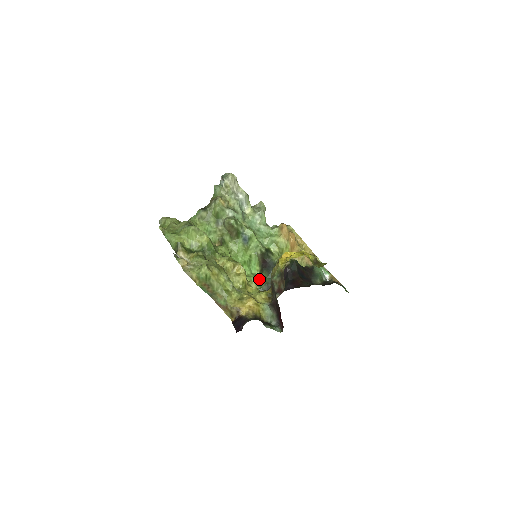
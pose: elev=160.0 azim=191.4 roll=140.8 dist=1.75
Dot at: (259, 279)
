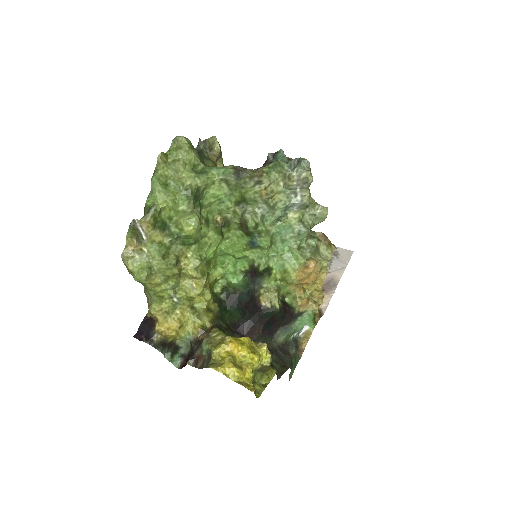
Dot at: (232, 281)
